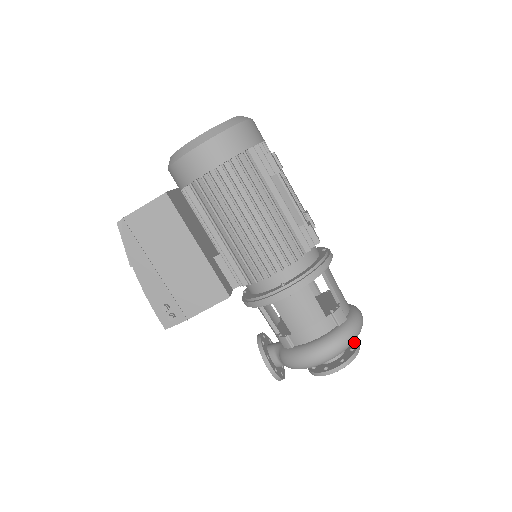
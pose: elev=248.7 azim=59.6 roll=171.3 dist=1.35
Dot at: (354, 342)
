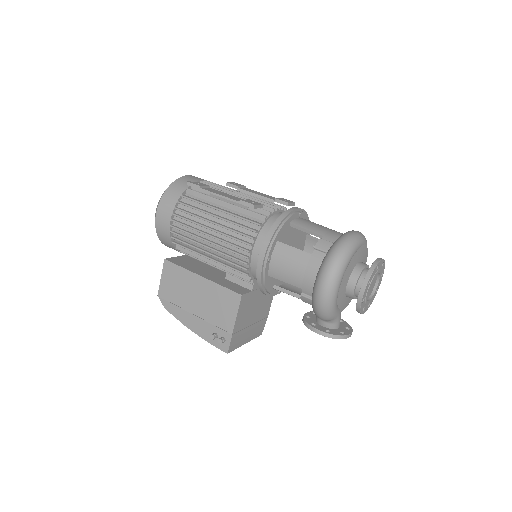
Dot at: occluded
